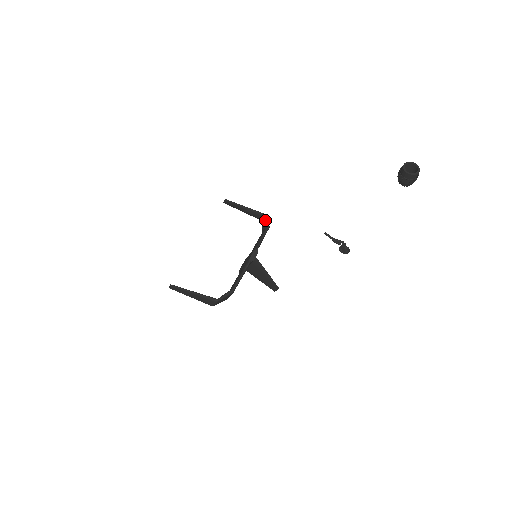
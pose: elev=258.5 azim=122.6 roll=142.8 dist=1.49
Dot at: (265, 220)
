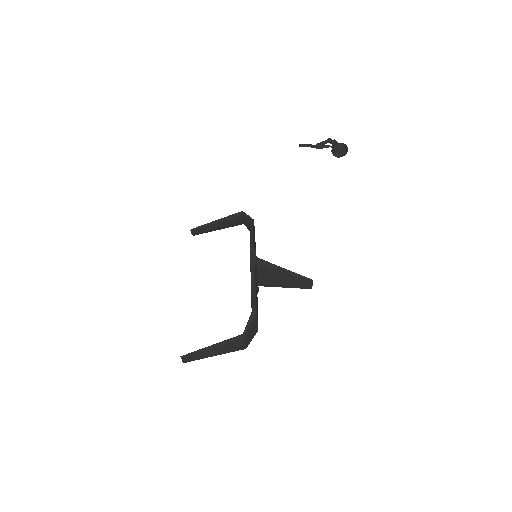
Dot at: (244, 217)
